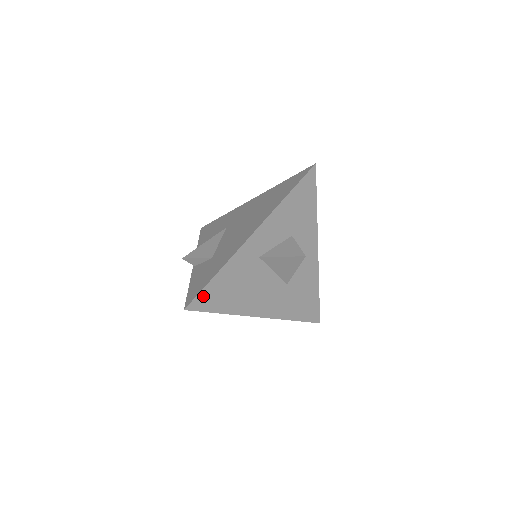
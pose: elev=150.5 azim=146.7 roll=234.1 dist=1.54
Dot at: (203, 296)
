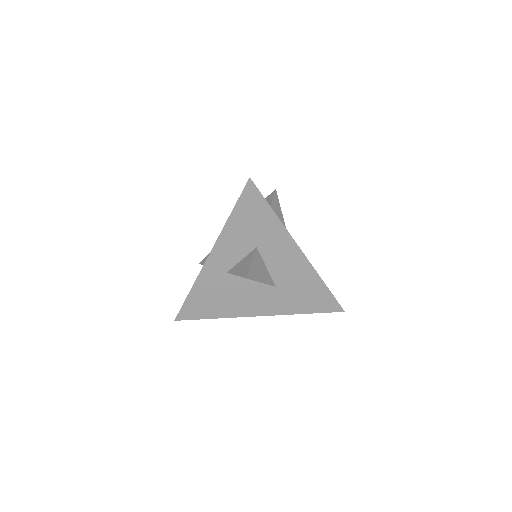
Dot at: (186, 309)
